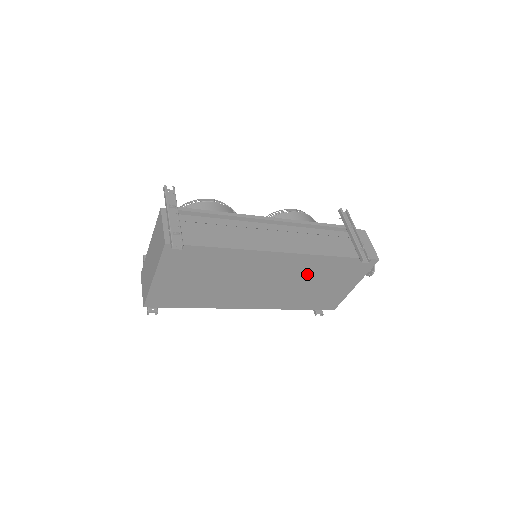
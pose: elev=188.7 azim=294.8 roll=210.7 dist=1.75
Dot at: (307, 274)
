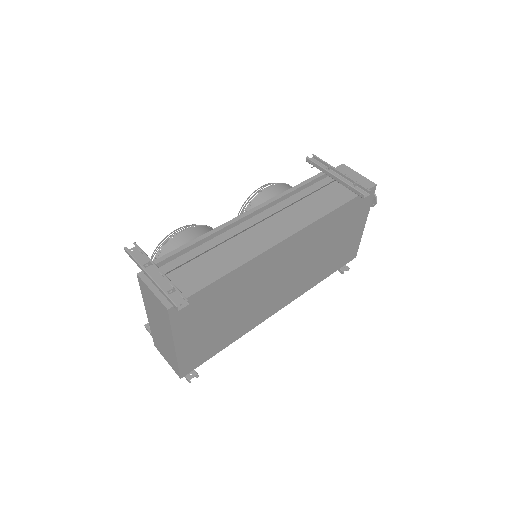
Dot at: (318, 243)
